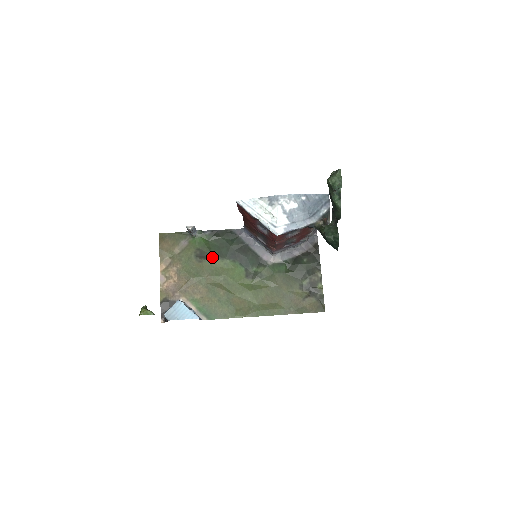
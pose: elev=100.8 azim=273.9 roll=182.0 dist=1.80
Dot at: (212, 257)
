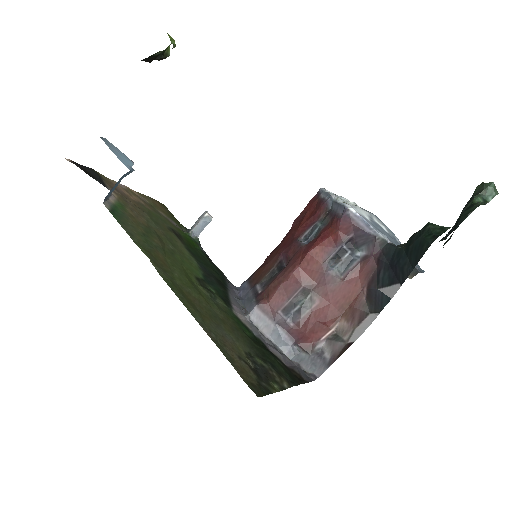
Dot at: (185, 245)
